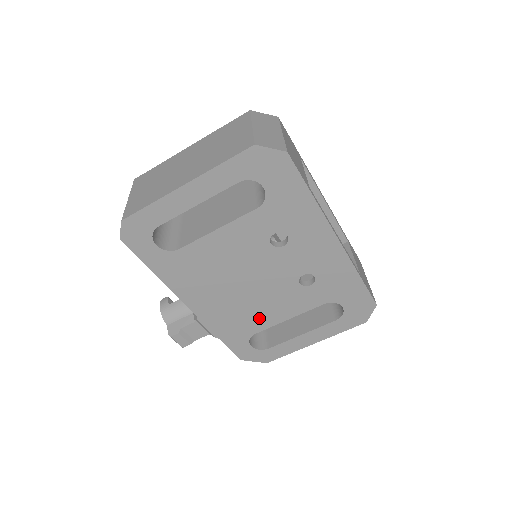
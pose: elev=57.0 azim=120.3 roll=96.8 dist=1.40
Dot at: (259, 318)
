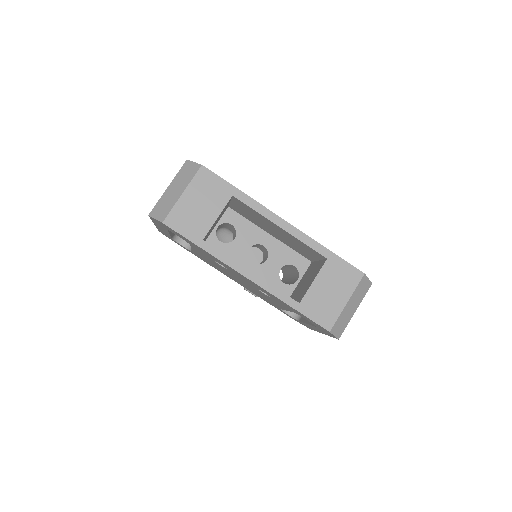
Dot at: (270, 301)
